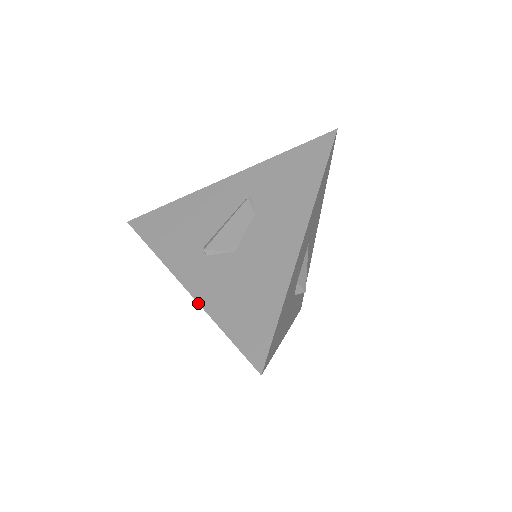
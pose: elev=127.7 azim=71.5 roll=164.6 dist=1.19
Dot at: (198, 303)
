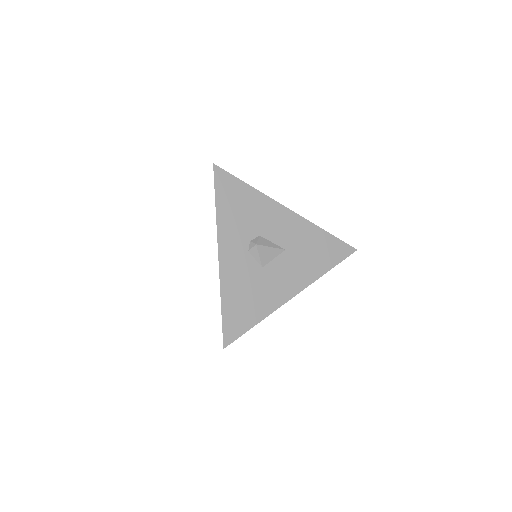
Dot at: occluded
